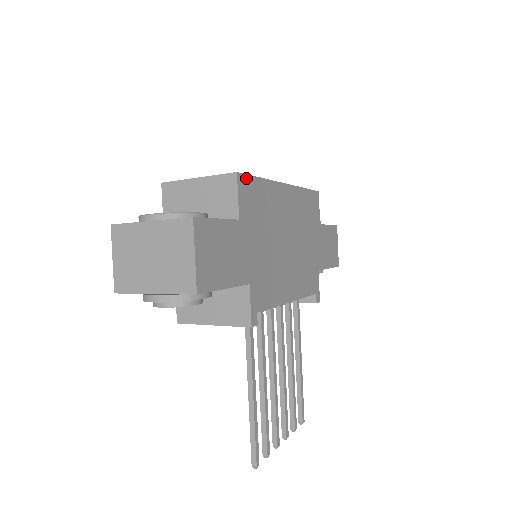
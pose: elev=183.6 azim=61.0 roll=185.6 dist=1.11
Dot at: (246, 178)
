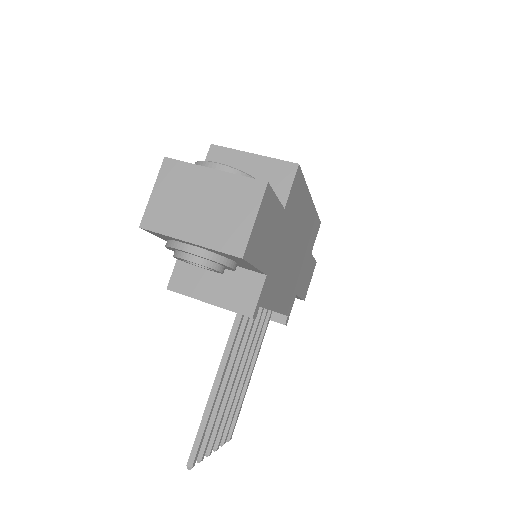
Dot at: (300, 174)
